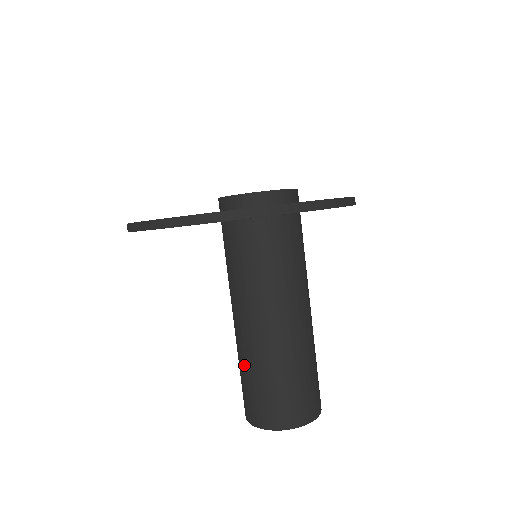
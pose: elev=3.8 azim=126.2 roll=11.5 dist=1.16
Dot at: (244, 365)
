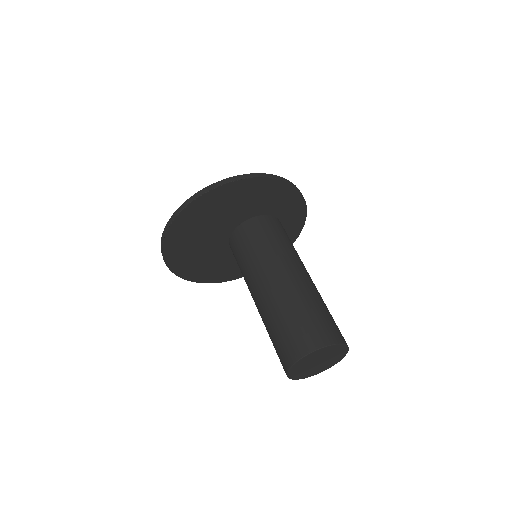
Dot at: (266, 328)
